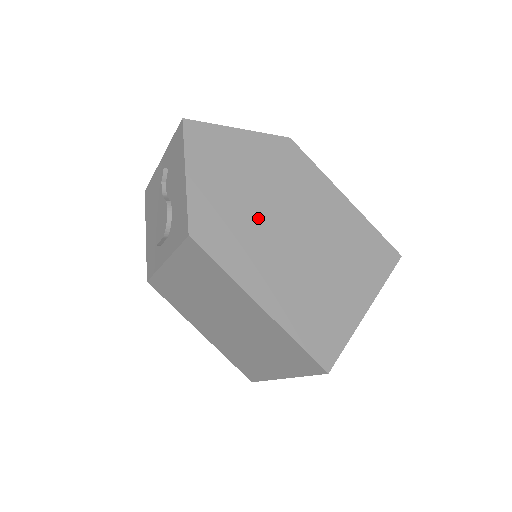
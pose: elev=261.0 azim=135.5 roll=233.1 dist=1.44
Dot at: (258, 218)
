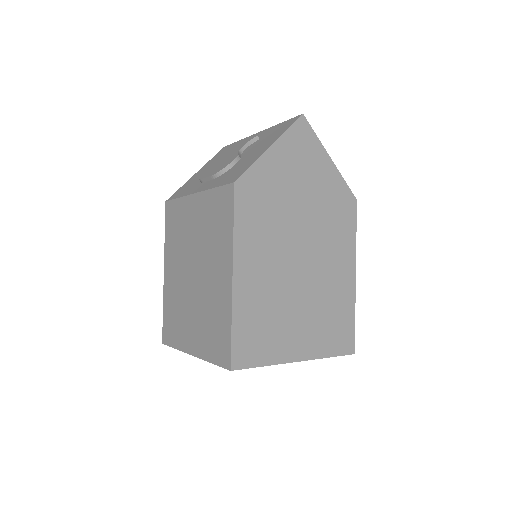
Dot at: (288, 222)
